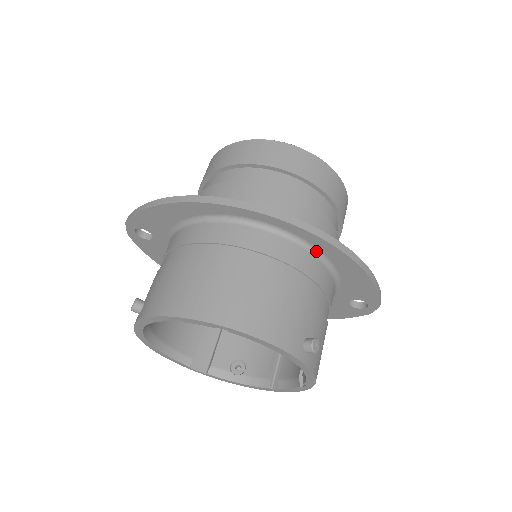
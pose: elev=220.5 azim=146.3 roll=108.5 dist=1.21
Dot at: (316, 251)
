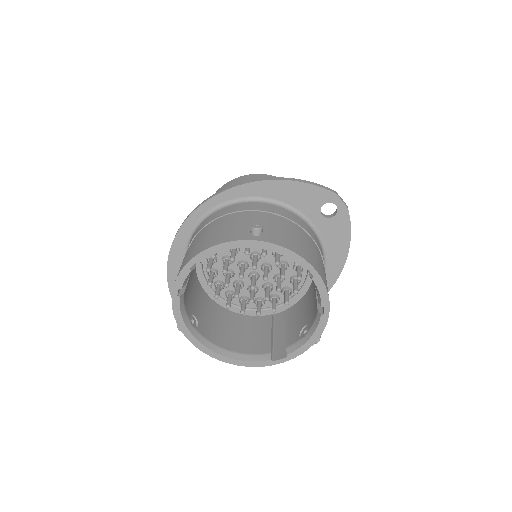
Dot at: (244, 200)
